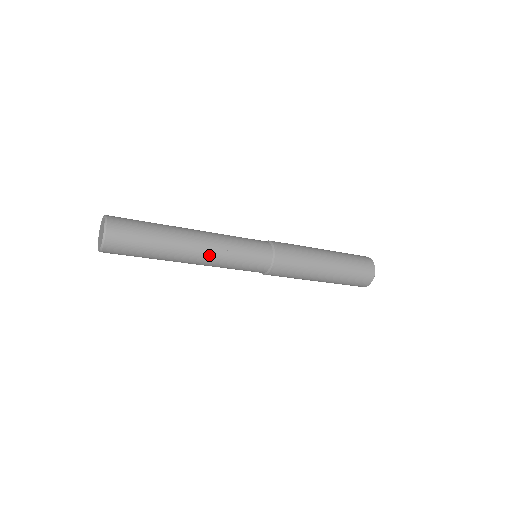
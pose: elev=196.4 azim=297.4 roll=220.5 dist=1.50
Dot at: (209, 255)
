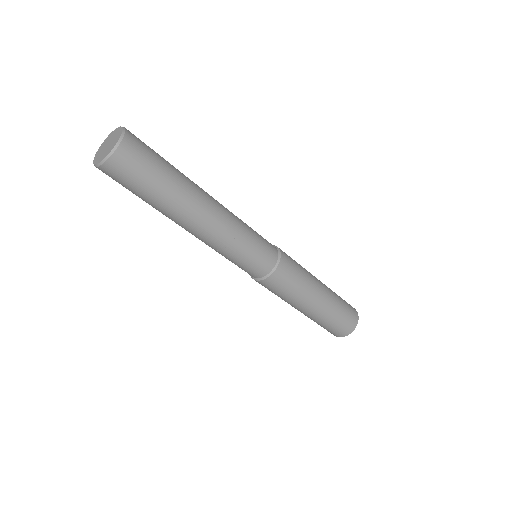
Dot at: (214, 233)
